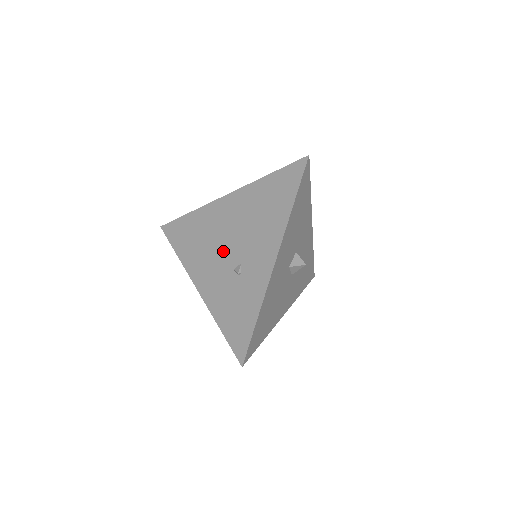
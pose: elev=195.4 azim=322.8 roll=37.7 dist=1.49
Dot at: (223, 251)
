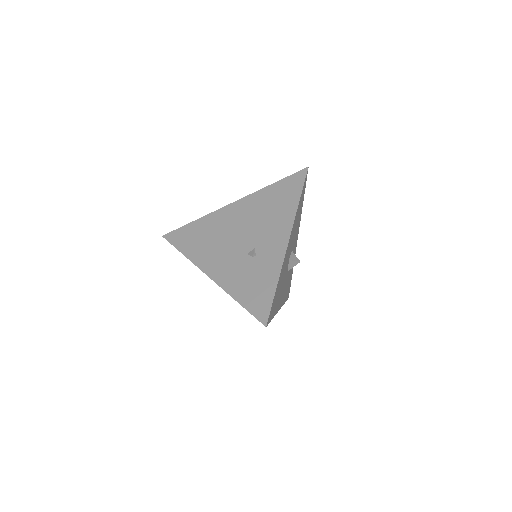
Dot at: (234, 242)
